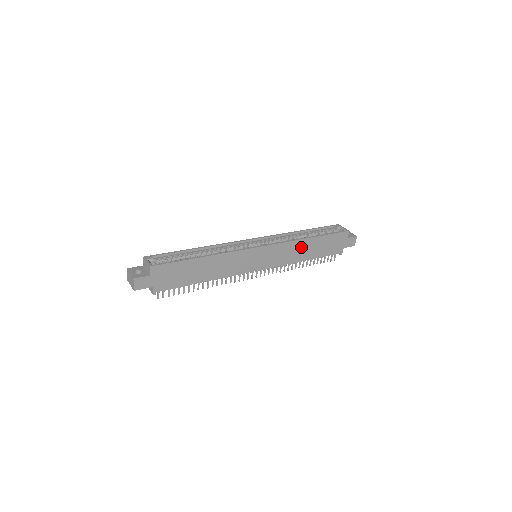
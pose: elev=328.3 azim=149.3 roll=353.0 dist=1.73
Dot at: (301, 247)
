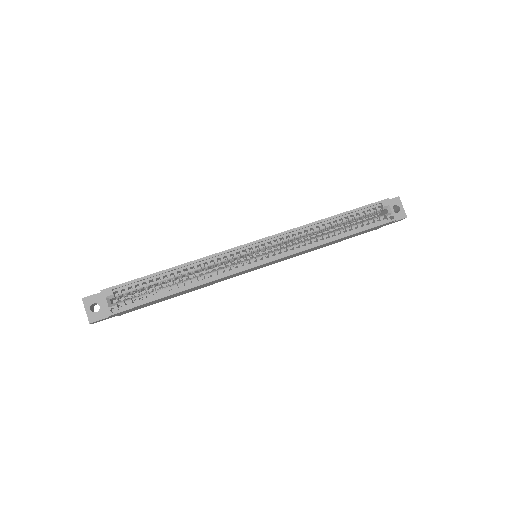
Dot at: (320, 246)
